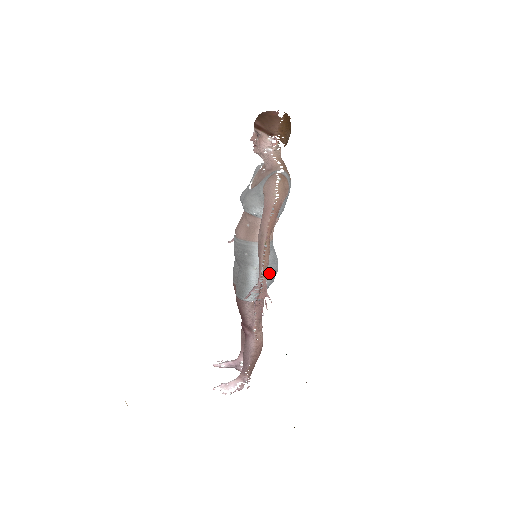
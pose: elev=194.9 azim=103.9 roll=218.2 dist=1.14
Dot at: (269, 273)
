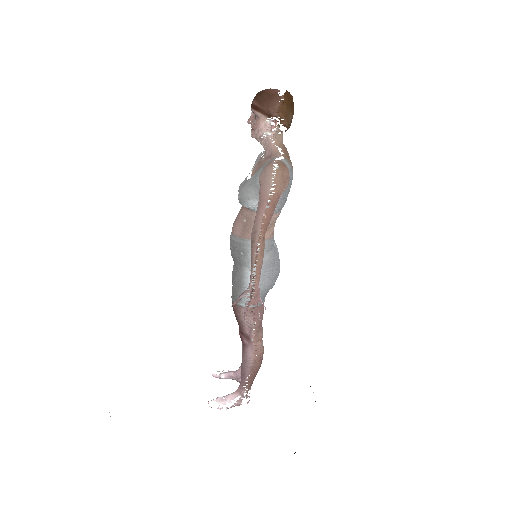
Dot at: (268, 276)
